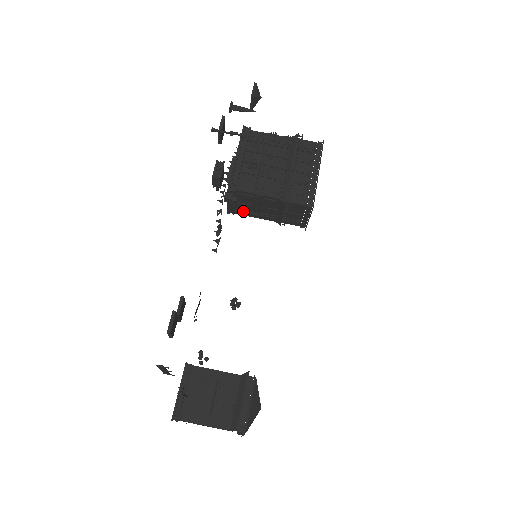
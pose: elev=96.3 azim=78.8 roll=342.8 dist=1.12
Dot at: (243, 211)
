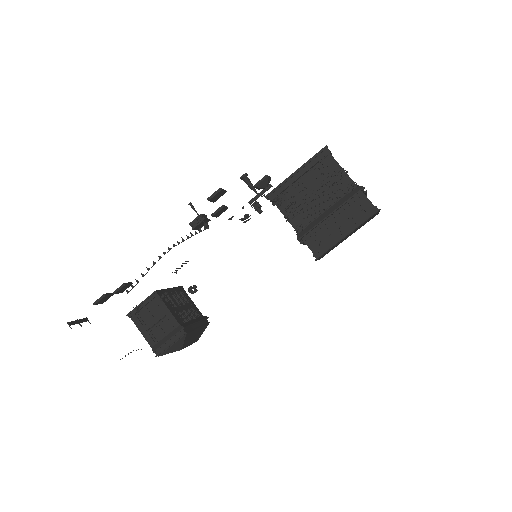
Dot at: occluded
